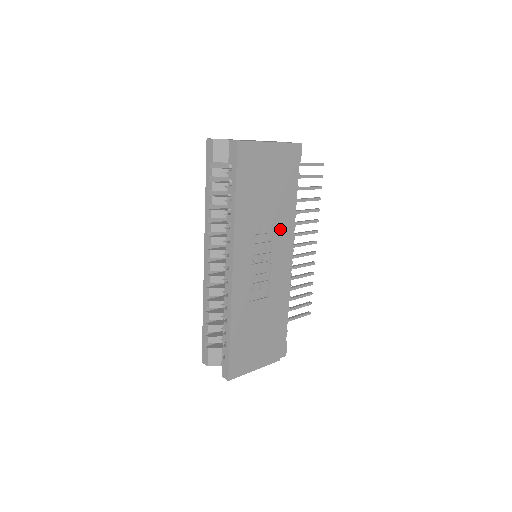
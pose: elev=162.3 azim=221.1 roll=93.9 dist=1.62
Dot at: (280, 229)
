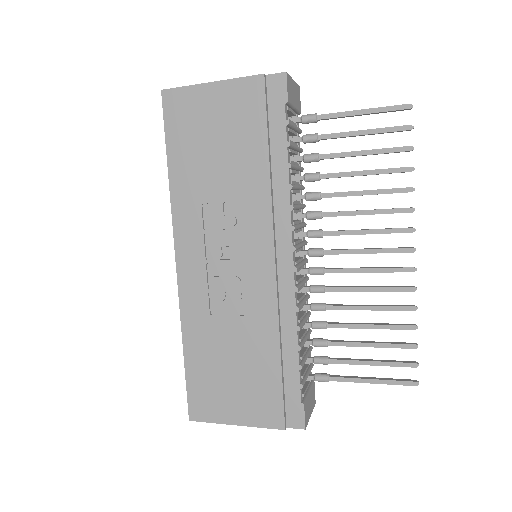
Dot at: (253, 211)
